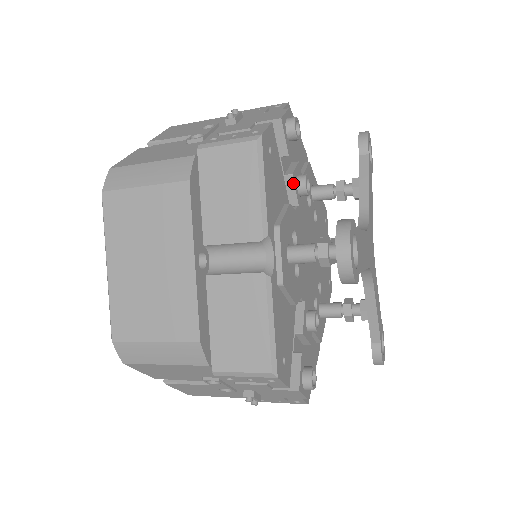
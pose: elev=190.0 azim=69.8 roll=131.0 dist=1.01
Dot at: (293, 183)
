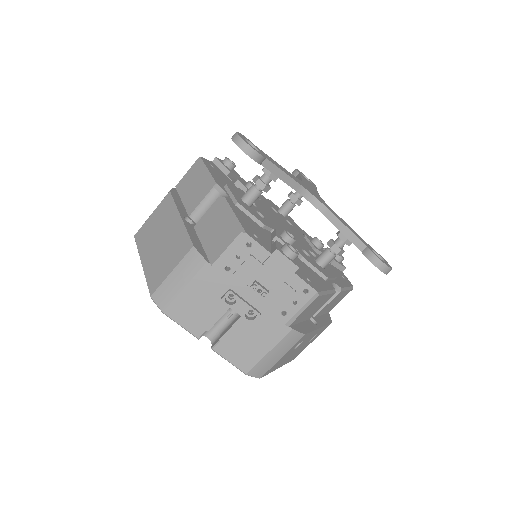
Dot at: (241, 184)
